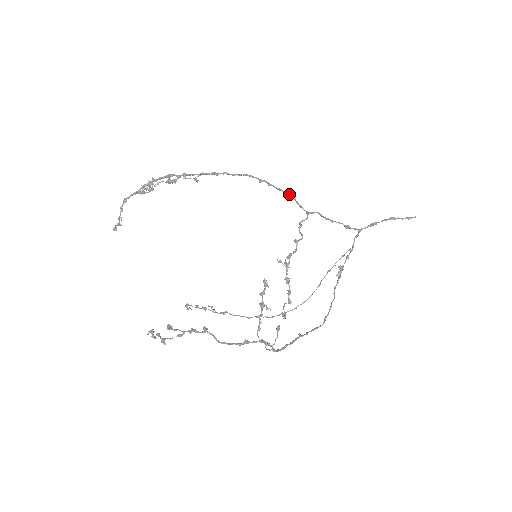
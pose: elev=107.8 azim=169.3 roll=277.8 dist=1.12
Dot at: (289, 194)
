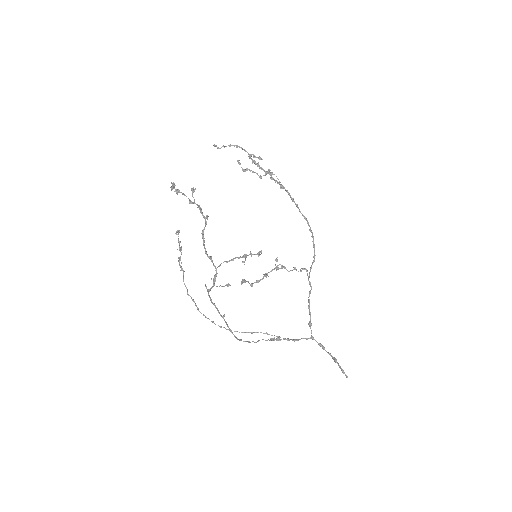
Dot at: occluded
